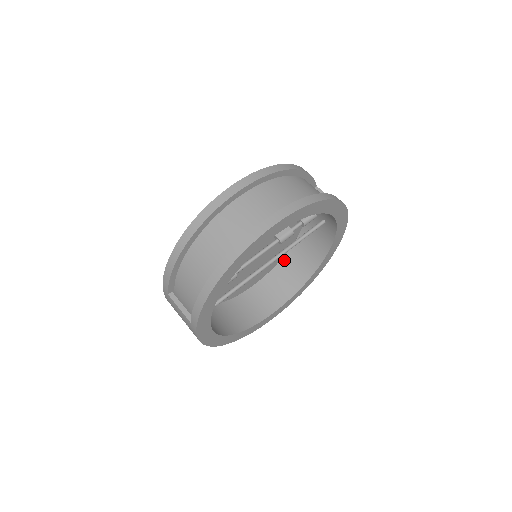
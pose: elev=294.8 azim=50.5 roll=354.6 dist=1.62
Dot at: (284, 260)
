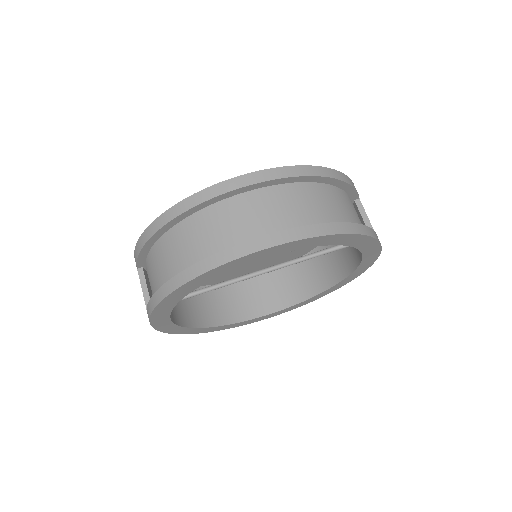
Dot at: occluded
